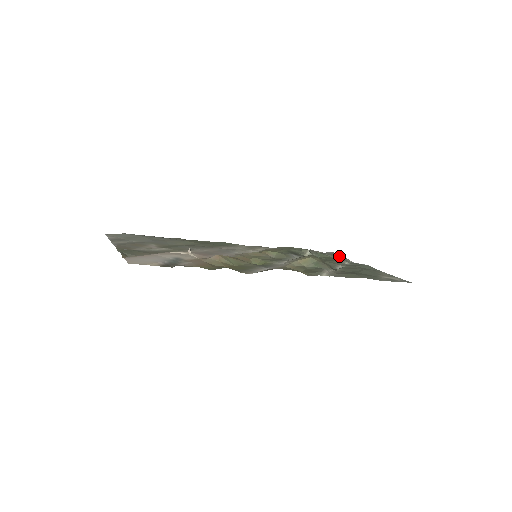
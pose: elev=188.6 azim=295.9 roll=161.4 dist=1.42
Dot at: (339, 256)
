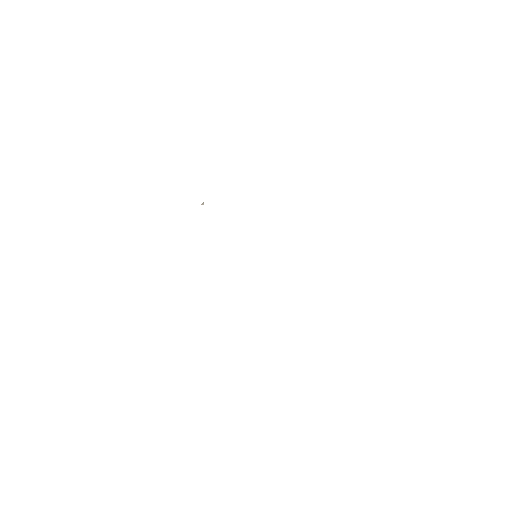
Dot at: occluded
